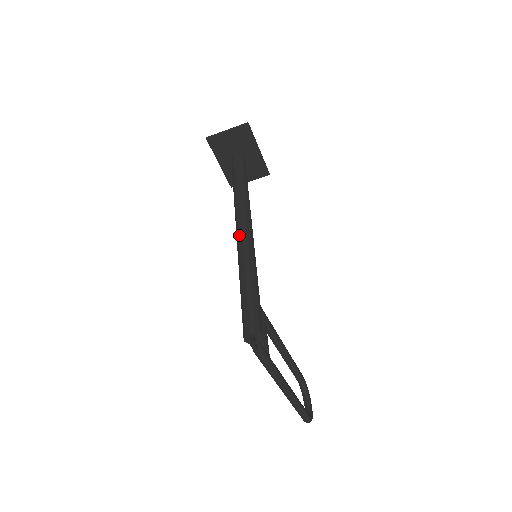
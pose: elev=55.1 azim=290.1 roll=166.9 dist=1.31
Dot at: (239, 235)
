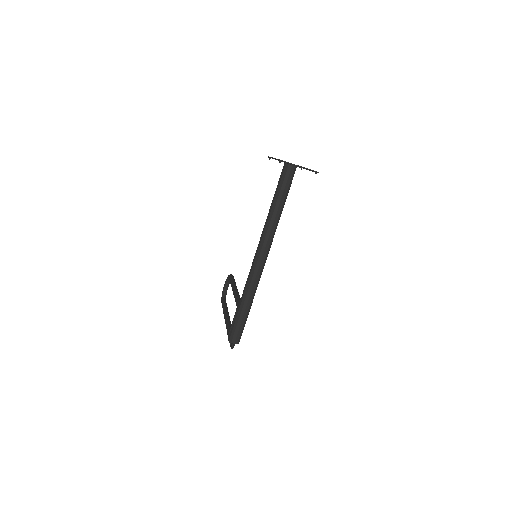
Dot at: (257, 266)
